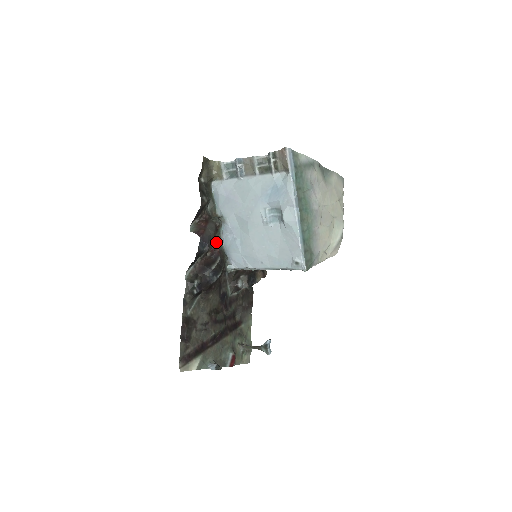
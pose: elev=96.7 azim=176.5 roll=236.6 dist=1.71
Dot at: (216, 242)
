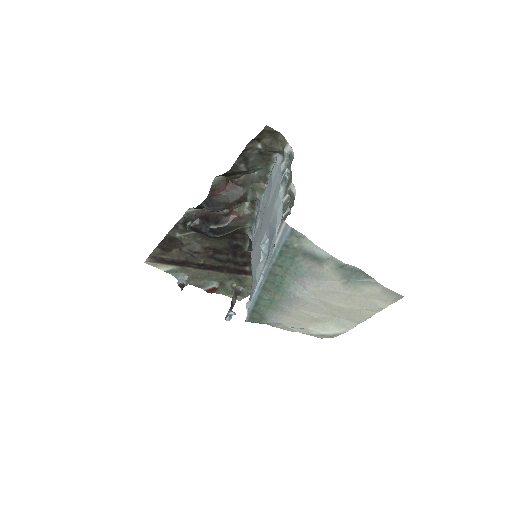
Dot at: (250, 205)
